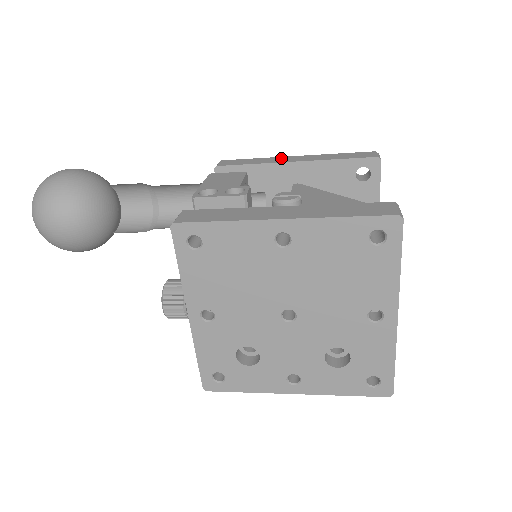
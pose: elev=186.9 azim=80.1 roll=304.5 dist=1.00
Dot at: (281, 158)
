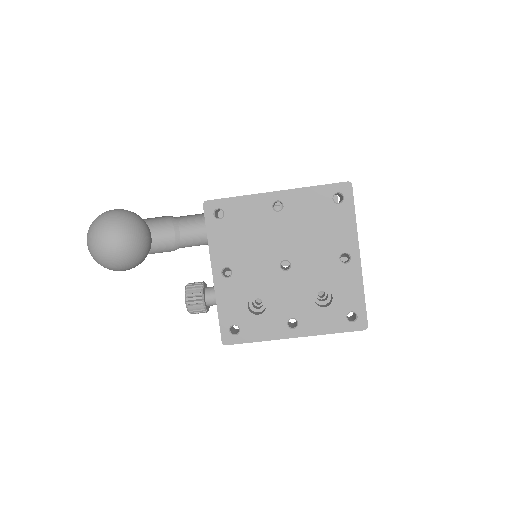
Dot at: occluded
